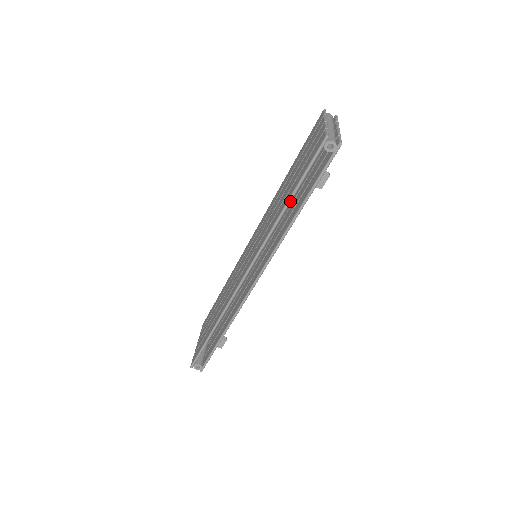
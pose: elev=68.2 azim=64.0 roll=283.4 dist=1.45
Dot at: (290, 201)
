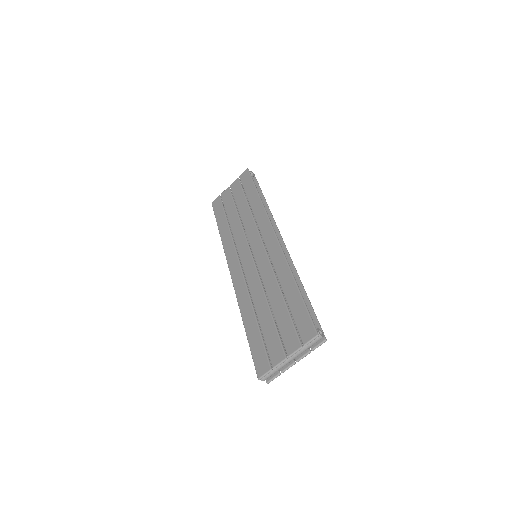
Dot at: (246, 329)
